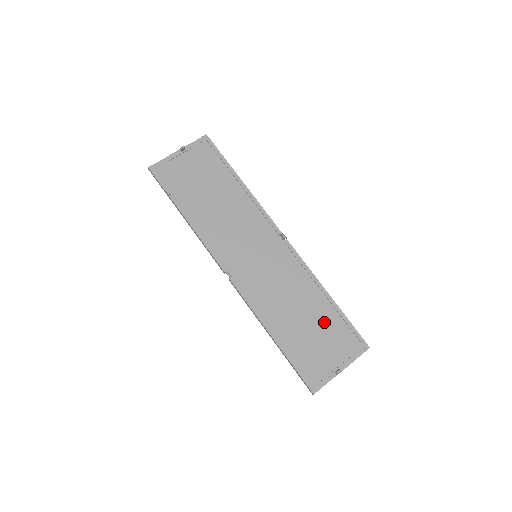
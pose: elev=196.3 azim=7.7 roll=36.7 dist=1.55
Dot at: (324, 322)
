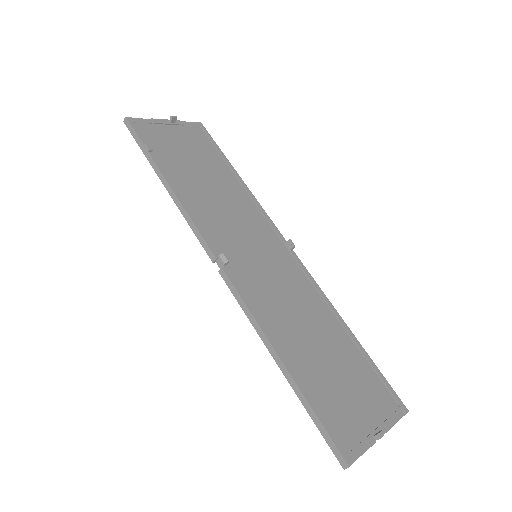
Dot at: (348, 361)
